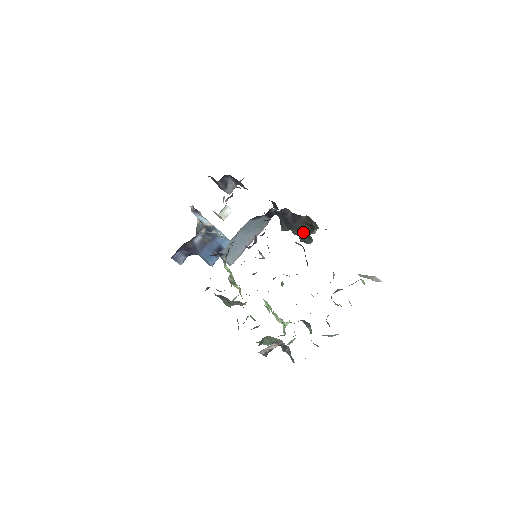
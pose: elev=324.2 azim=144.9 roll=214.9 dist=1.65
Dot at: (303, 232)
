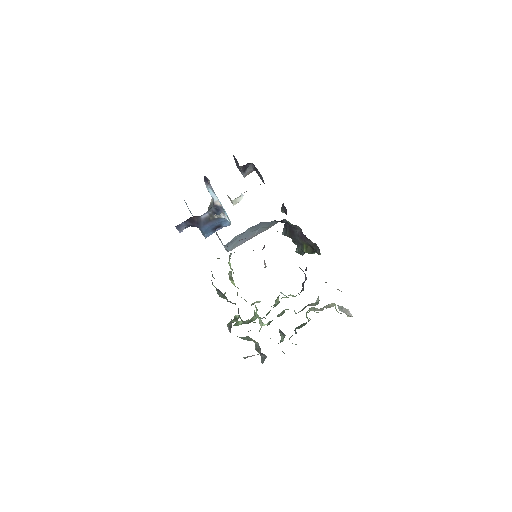
Dot at: (304, 250)
